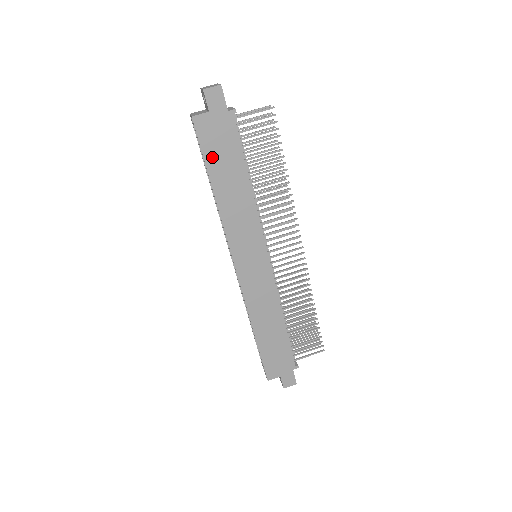
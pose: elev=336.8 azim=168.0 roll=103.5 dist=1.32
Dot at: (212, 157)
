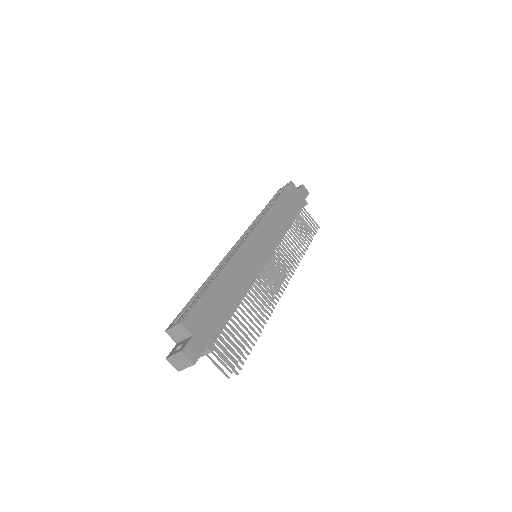
Dot at: (286, 197)
